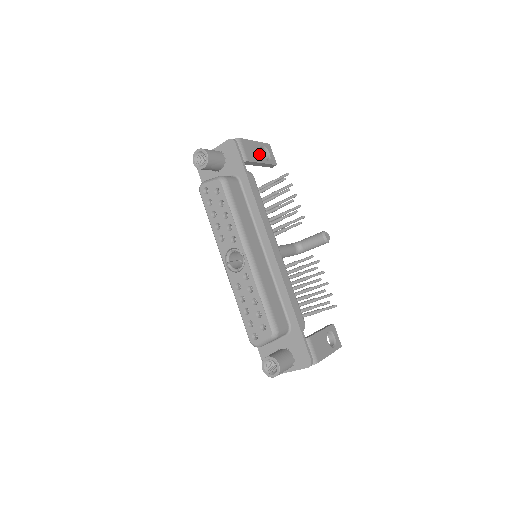
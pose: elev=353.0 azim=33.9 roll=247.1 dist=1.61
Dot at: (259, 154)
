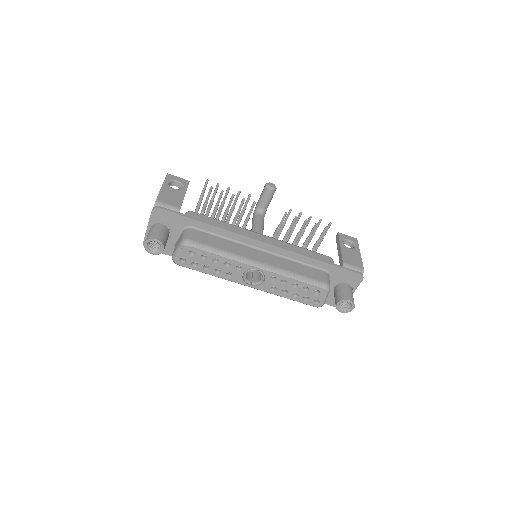
Dot at: (175, 192)
